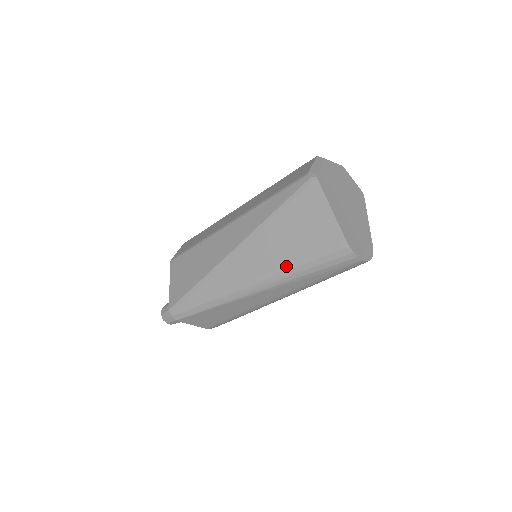
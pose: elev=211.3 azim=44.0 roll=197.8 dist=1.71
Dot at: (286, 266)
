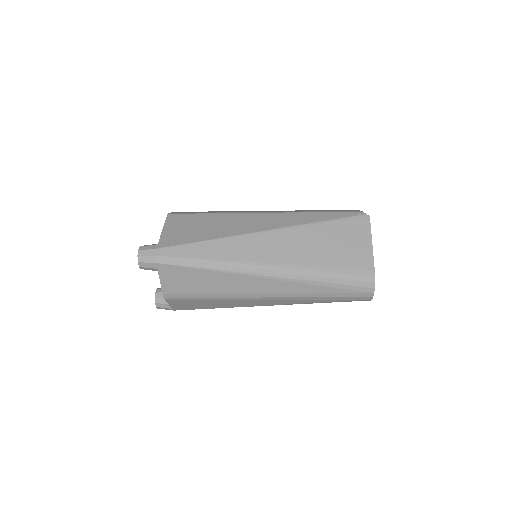
Dot at: (313, 266)
